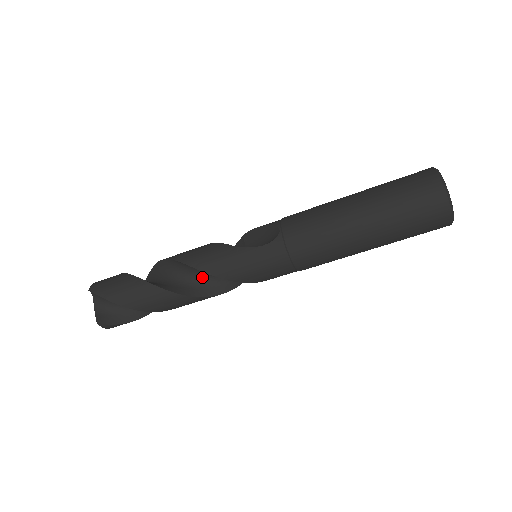
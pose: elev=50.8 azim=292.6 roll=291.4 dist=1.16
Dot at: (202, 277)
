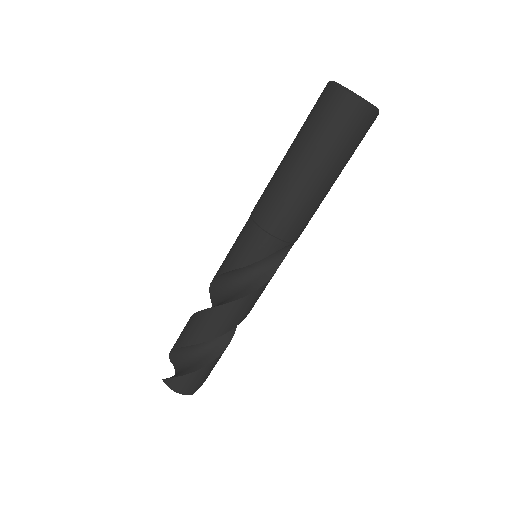
Dot at: (224, 298)
